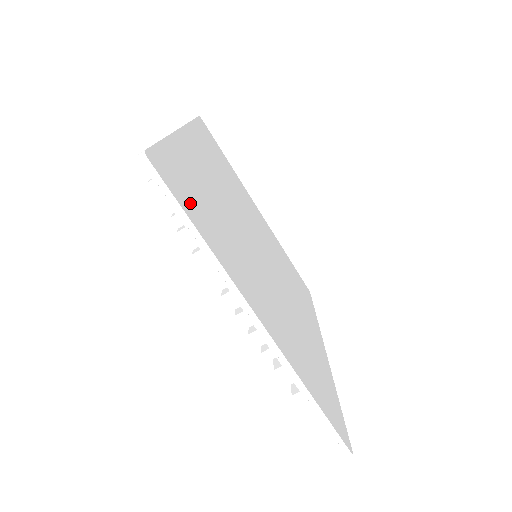
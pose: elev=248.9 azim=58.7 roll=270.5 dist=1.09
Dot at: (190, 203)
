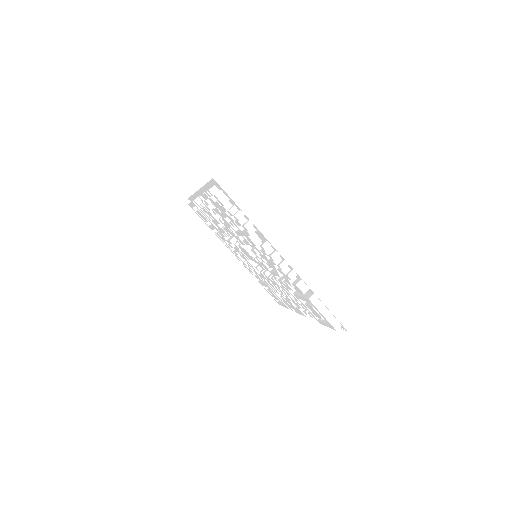
Dot at: occluded
